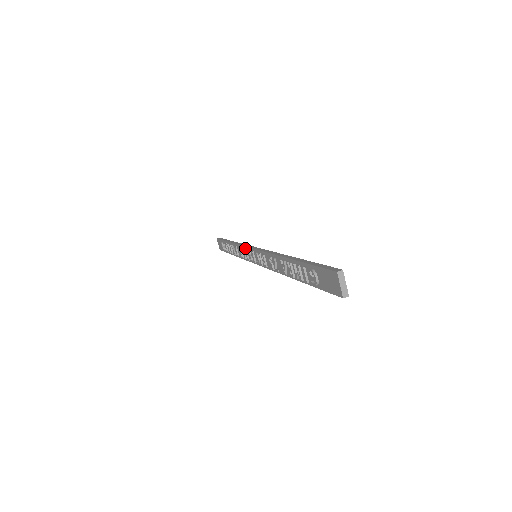
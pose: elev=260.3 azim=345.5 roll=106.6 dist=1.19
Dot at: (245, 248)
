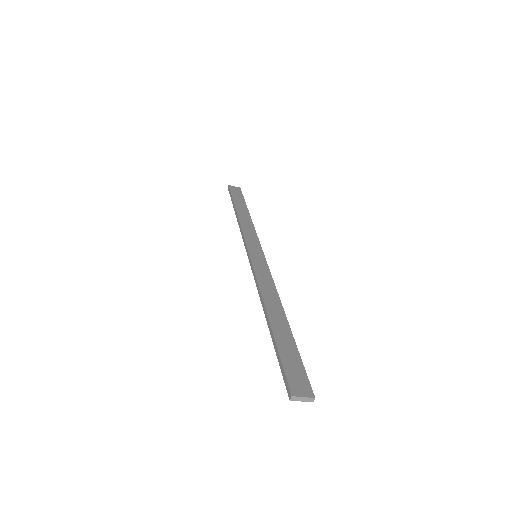
Dot at: occluded
